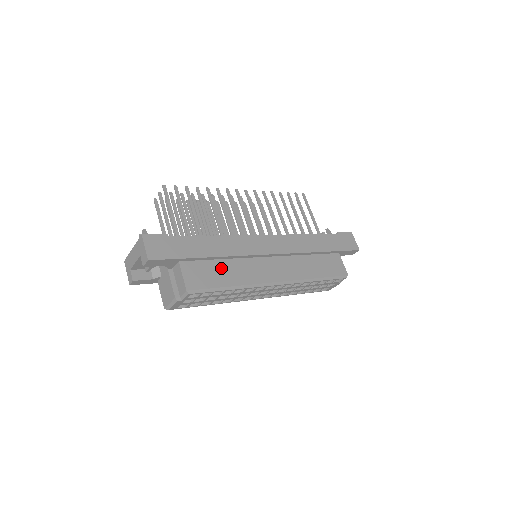
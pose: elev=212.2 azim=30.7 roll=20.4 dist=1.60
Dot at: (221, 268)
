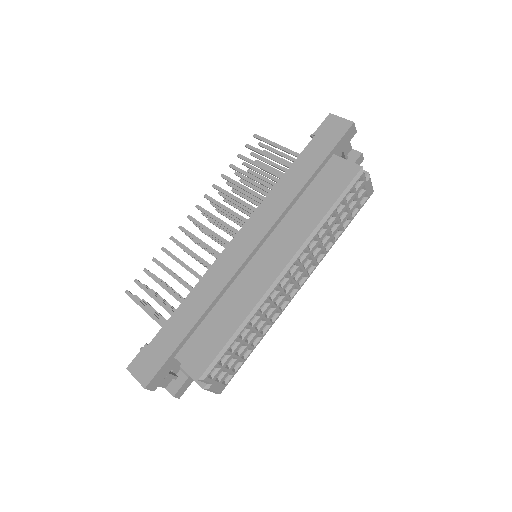
Dot at: (216, 320)
